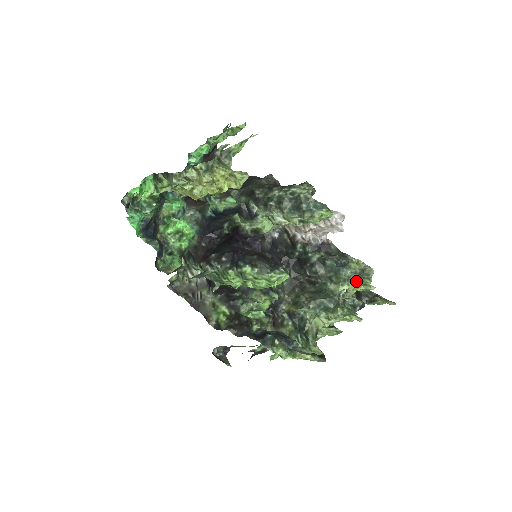
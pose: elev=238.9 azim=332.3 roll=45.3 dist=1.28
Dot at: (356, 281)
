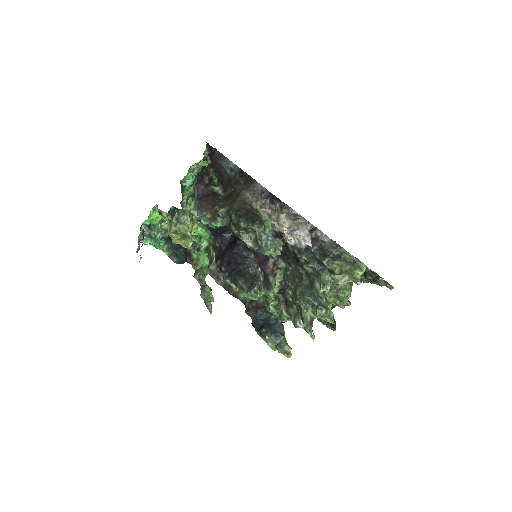
Dot at: (349, 271)
